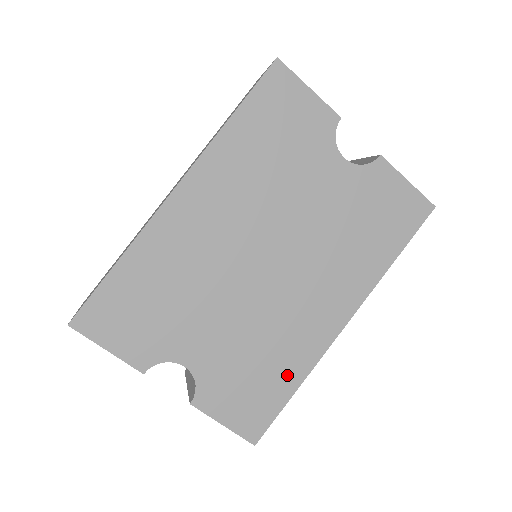
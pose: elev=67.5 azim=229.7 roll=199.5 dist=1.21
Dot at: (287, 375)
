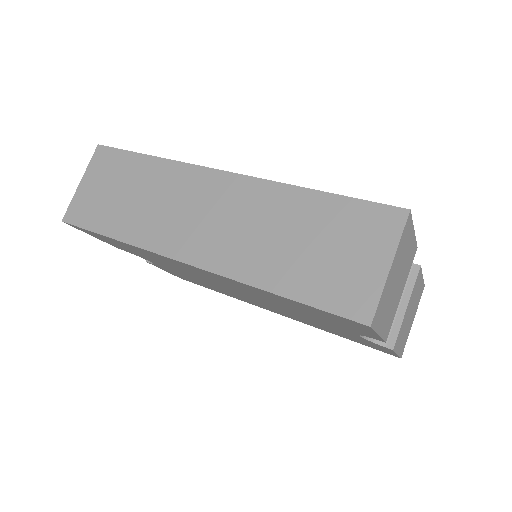
Dot at: occluded
